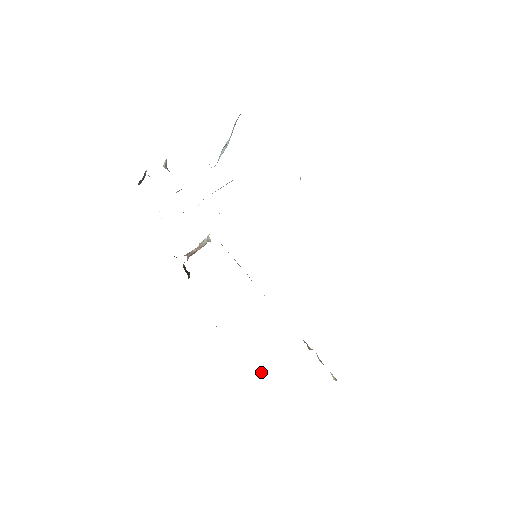
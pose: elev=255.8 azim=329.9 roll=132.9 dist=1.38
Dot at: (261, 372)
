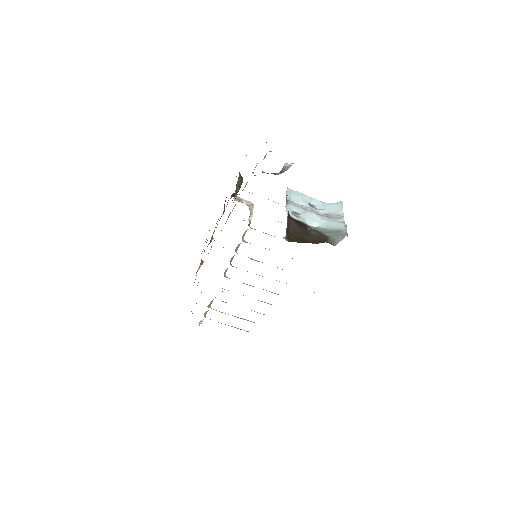
Dot at: (202, 263)
